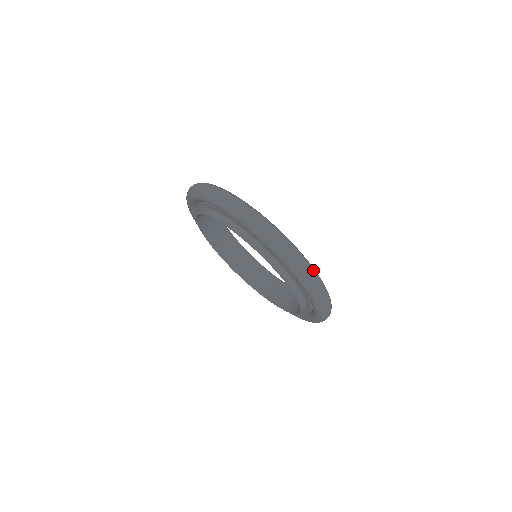
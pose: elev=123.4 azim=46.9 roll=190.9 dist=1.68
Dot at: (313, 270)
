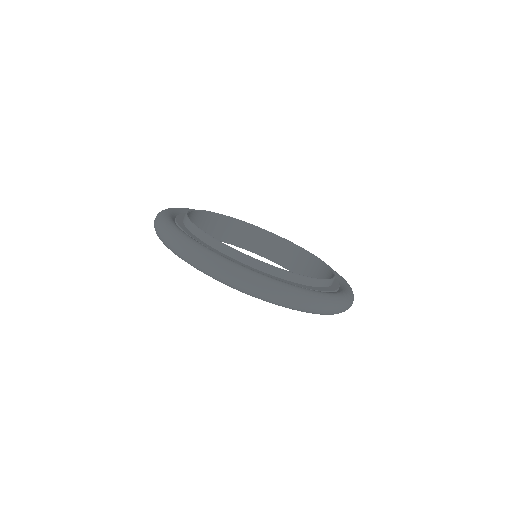
Dot at: (180, 239)
